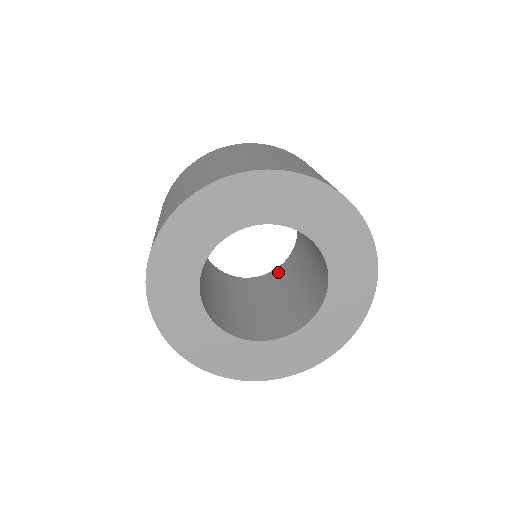
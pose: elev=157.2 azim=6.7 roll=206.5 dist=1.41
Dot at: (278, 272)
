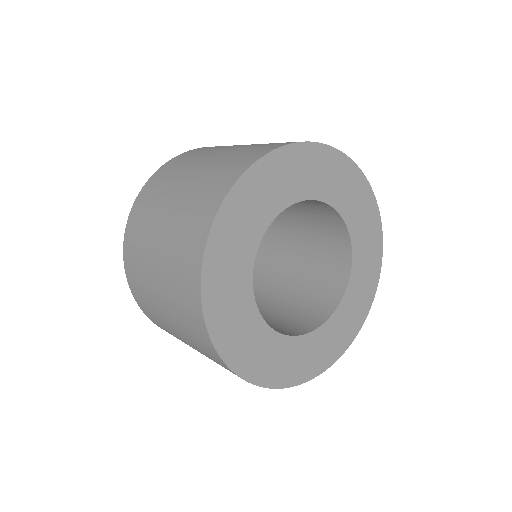
Dot at: (253, 278)
